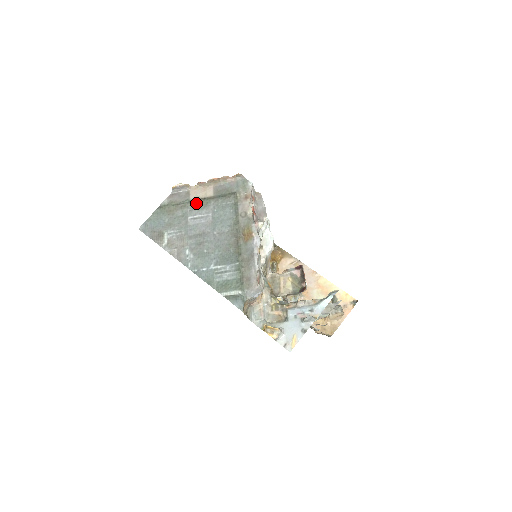
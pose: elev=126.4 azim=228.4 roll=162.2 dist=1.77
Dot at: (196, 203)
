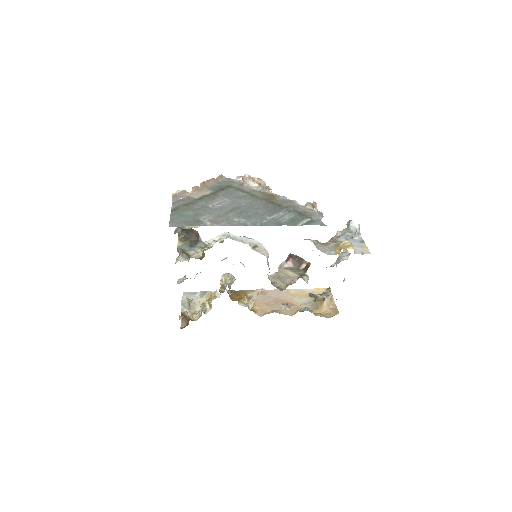
Dot at: (204, 198)
